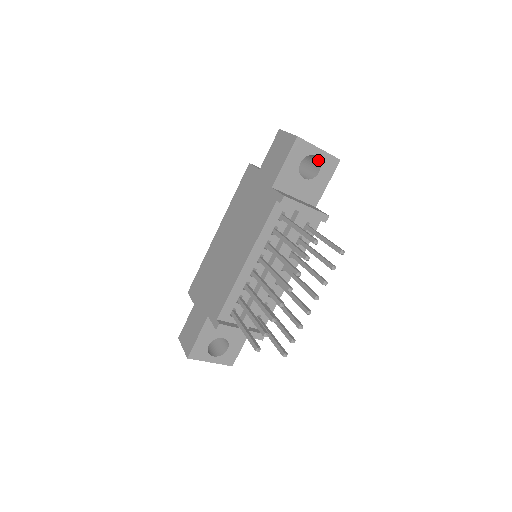
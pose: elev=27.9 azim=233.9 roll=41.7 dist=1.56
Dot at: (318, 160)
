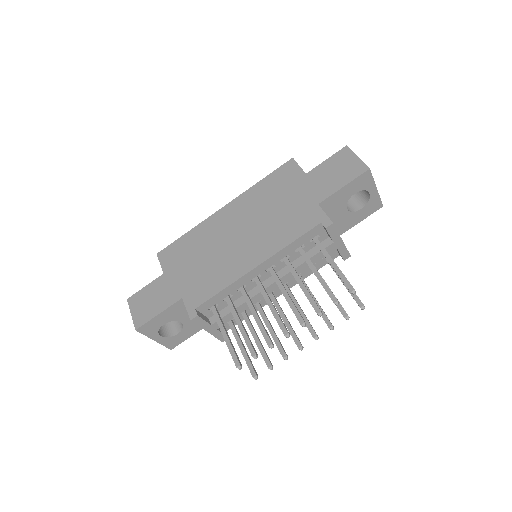
Dot at: (367, 197)
